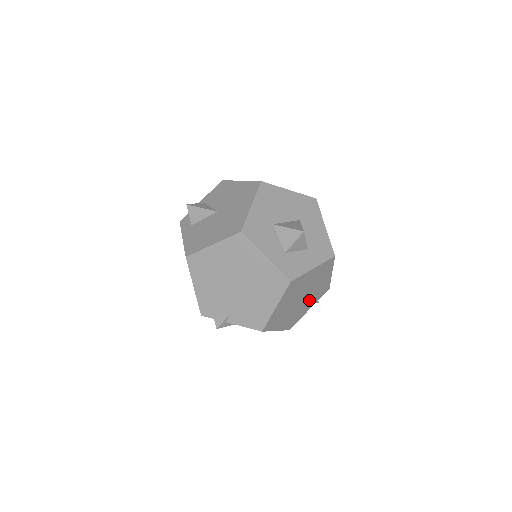
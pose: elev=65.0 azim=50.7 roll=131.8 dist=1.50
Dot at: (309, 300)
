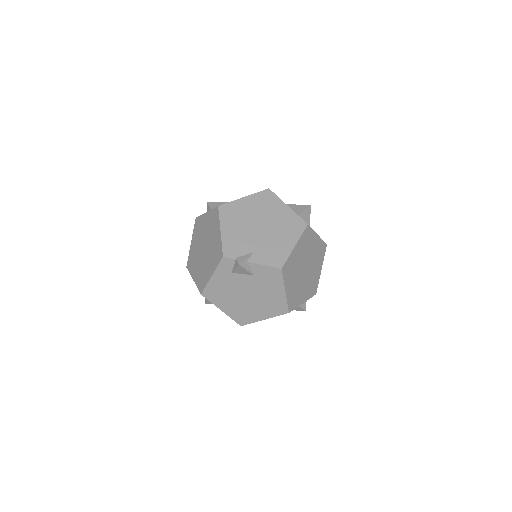
Dot at: (306, 285)
